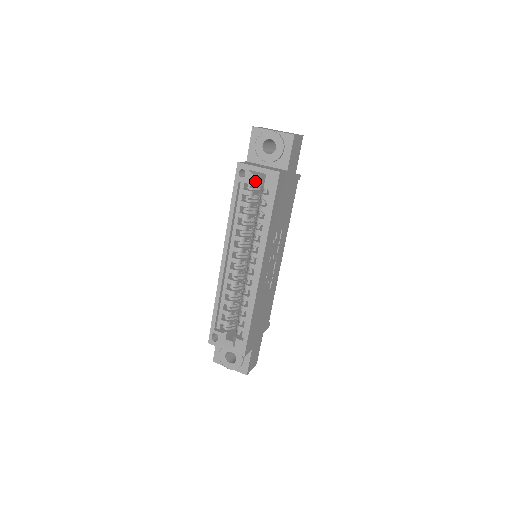
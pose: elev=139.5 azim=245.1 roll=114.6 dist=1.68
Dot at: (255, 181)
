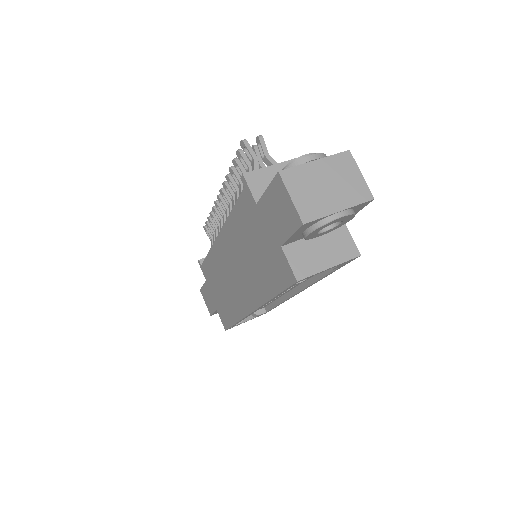
Dot at: occluded
